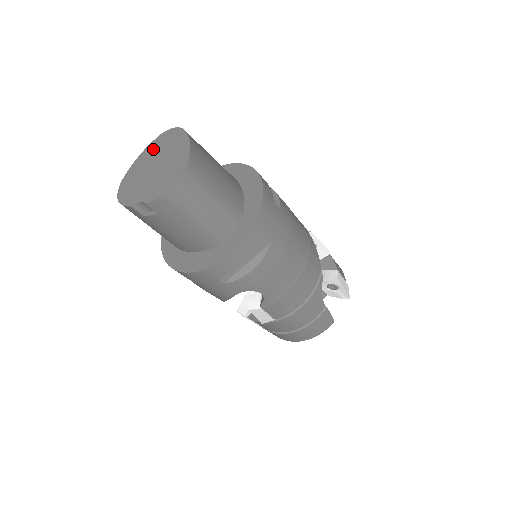
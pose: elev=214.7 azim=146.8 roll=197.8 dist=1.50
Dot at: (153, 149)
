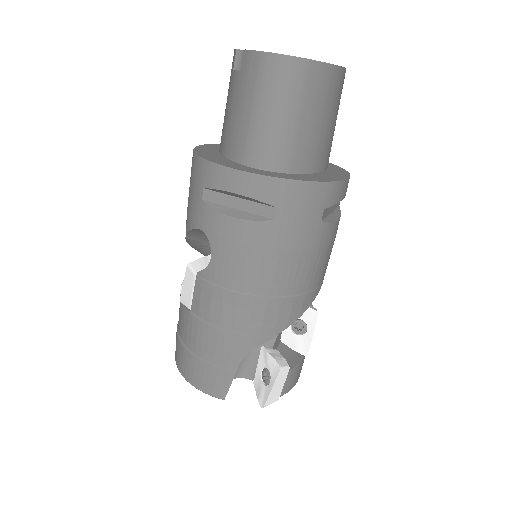
Dot at: occluded
